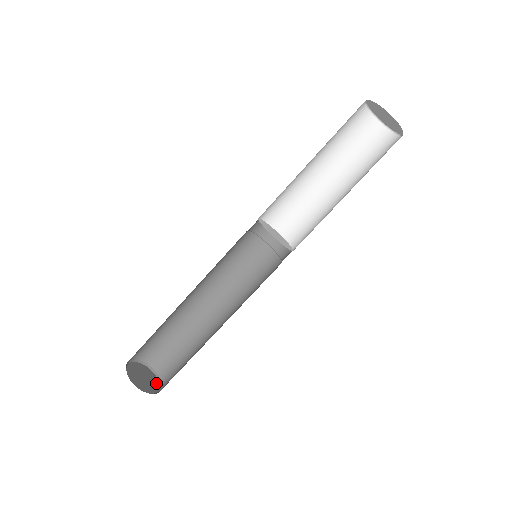
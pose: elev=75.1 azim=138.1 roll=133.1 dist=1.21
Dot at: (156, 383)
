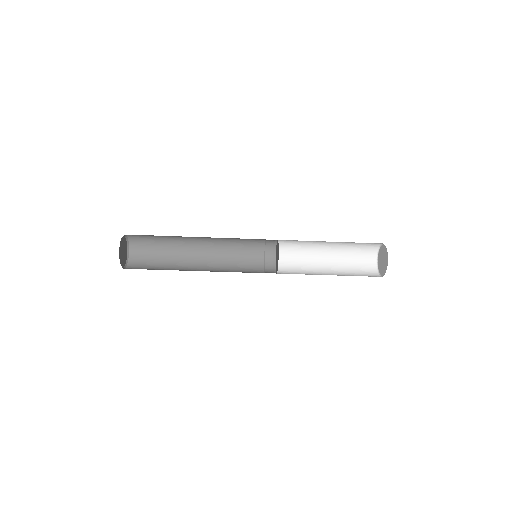
Dot at: (125, 260)
